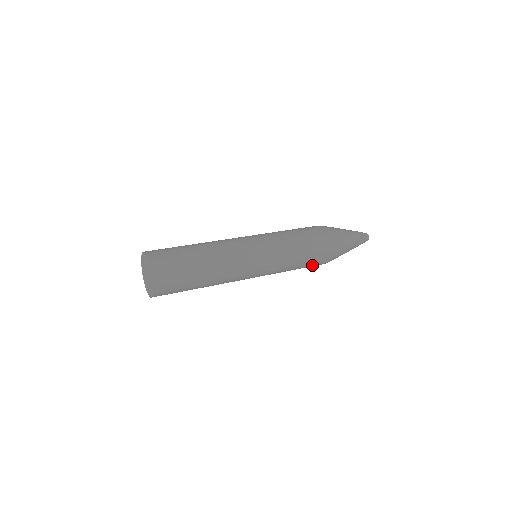
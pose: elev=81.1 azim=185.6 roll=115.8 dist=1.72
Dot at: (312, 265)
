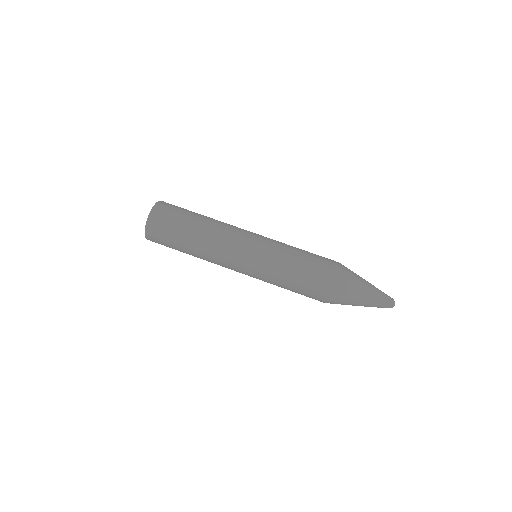
Dot at: occluded
